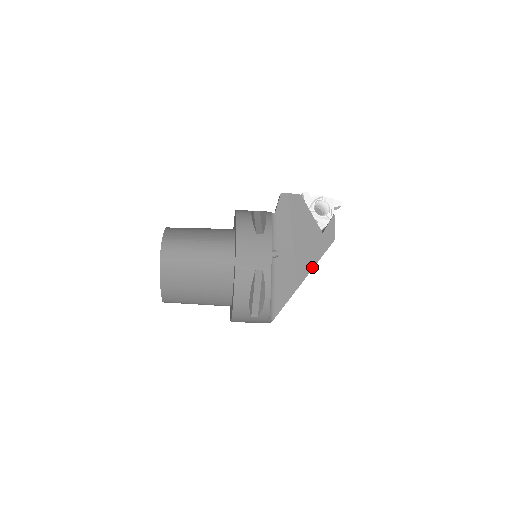
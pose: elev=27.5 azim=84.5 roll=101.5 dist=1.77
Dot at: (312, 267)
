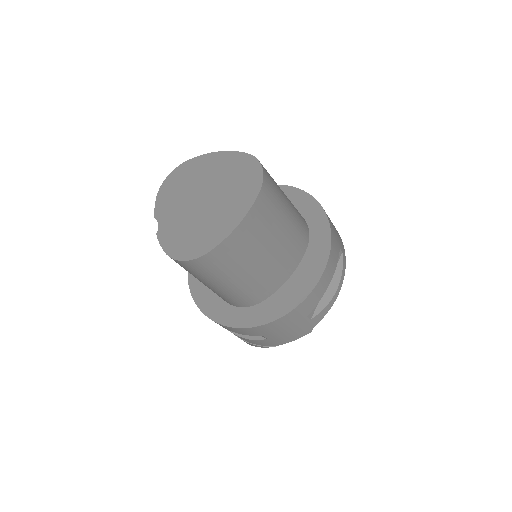
Dot at: occluded
